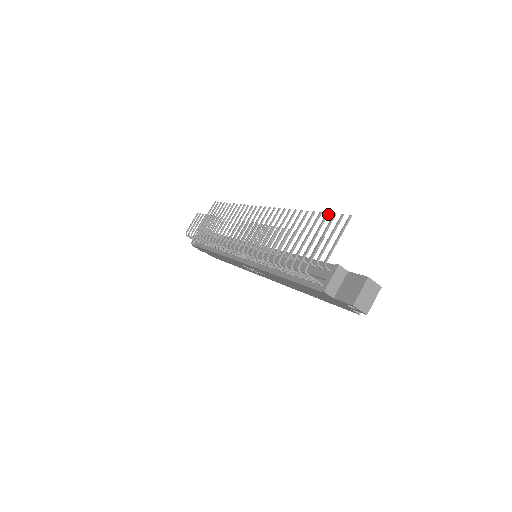
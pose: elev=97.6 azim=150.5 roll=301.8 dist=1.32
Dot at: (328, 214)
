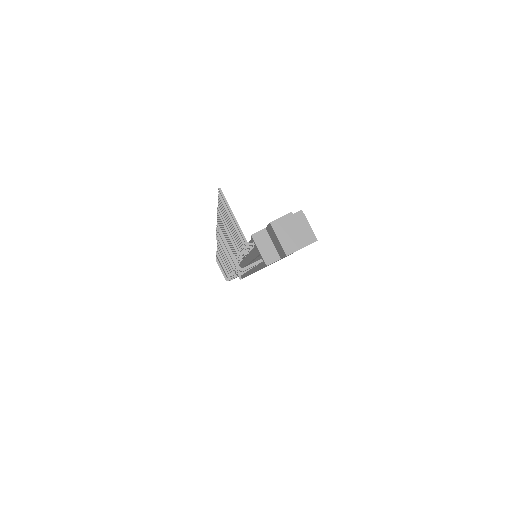
Dot at: occluded
